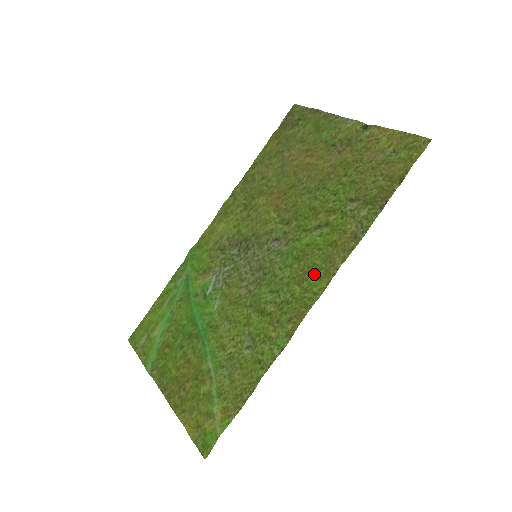
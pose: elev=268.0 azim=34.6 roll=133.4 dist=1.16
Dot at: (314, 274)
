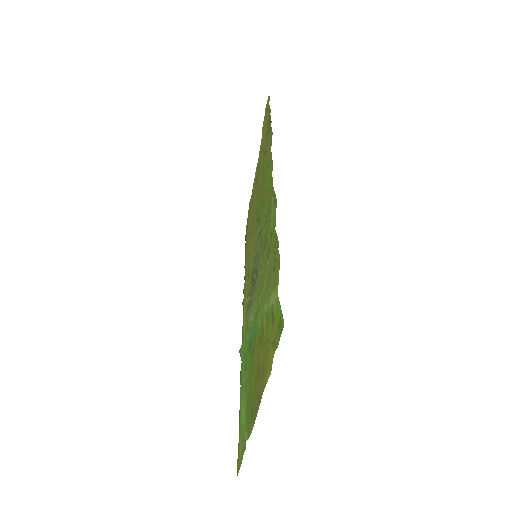
Dot at: (268, 179)
